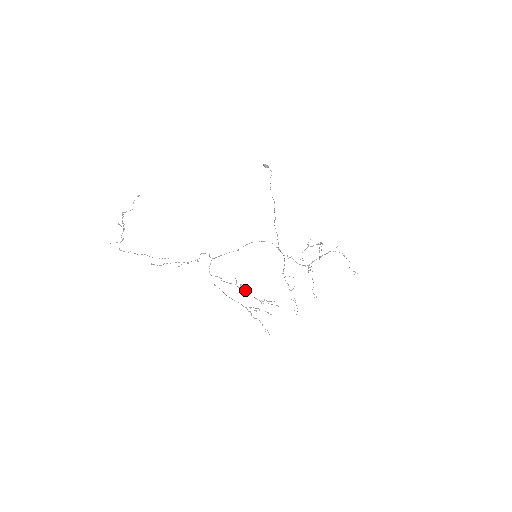
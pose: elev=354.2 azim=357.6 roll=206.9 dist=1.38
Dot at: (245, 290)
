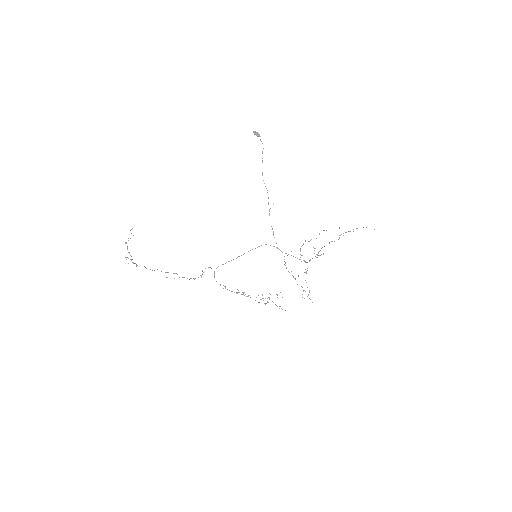
Dot at: occluded
